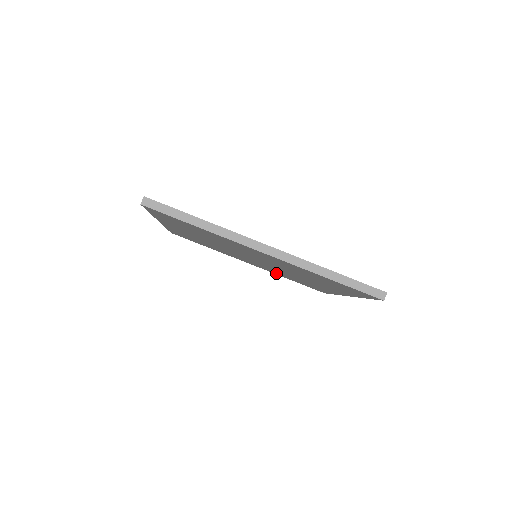
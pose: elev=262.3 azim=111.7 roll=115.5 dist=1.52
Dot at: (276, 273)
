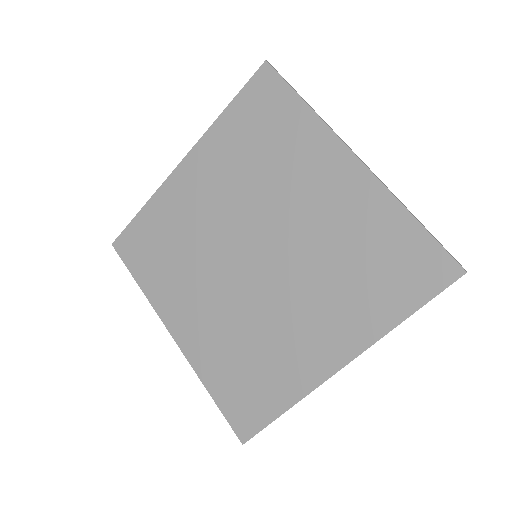
Dot at: (208, 358)
